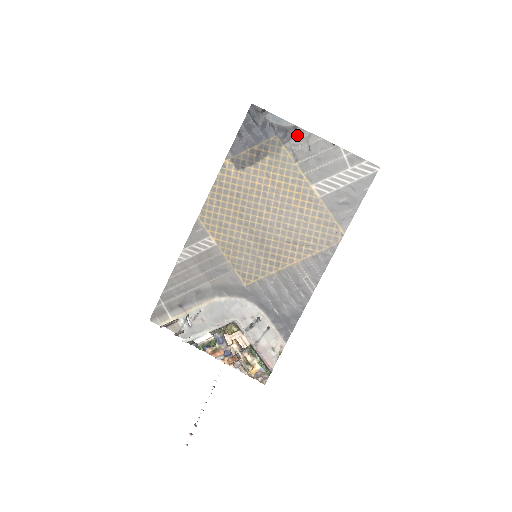
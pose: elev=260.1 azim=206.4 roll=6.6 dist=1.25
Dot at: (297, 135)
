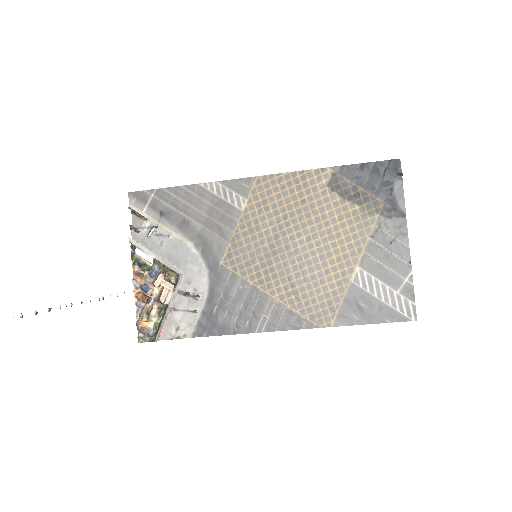
Dot at: (397, 222)
